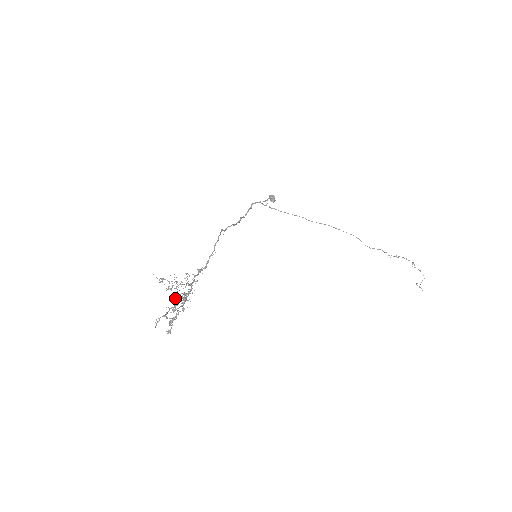
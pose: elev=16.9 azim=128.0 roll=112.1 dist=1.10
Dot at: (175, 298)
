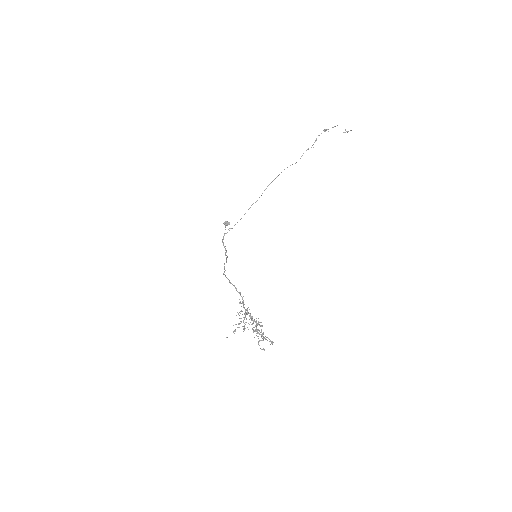
Dot at: occluded
